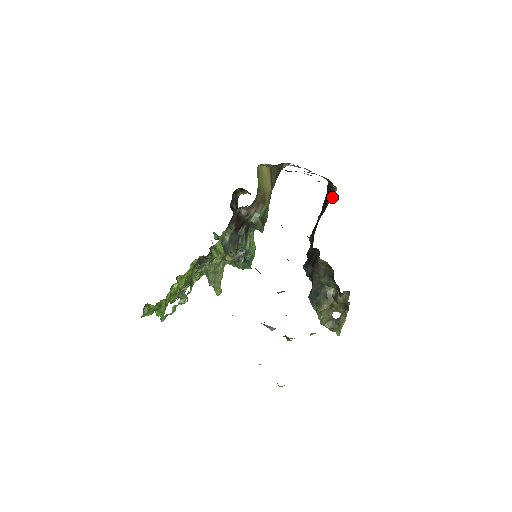
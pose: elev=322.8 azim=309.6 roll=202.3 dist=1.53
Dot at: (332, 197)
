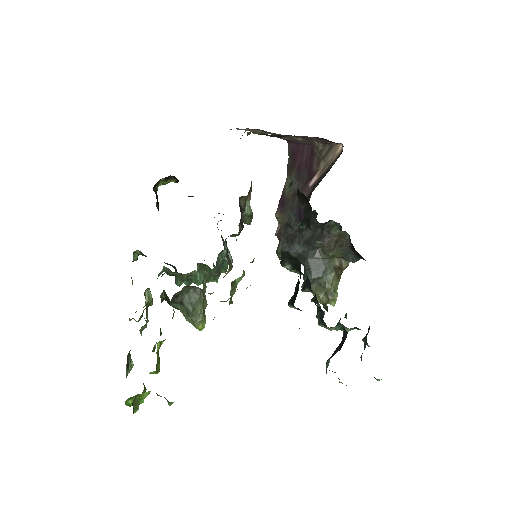
Dot at: (333, 158)
